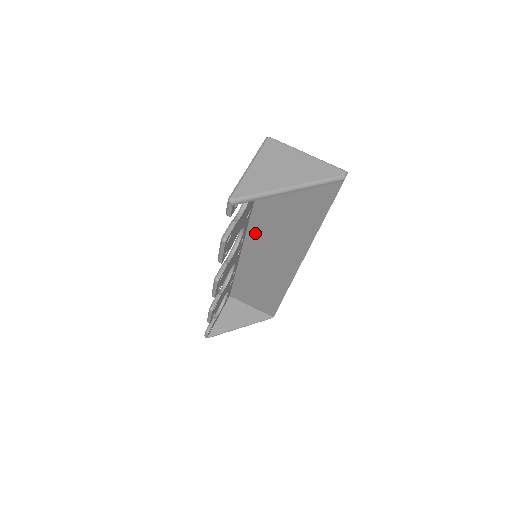
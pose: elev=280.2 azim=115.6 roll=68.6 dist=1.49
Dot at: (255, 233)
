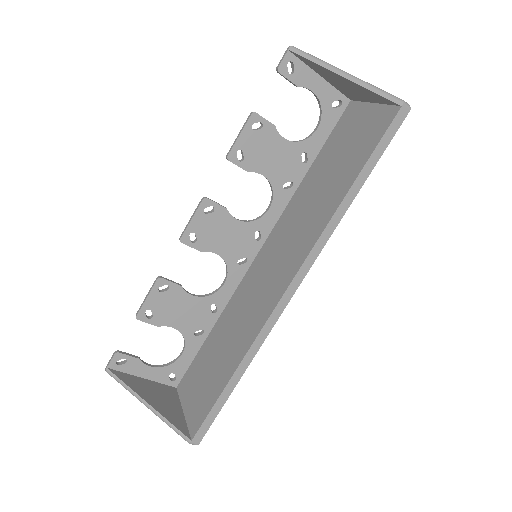
Dot at: (277, 233)
